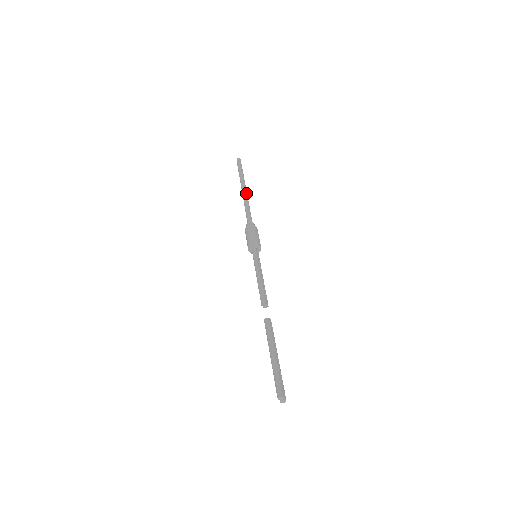
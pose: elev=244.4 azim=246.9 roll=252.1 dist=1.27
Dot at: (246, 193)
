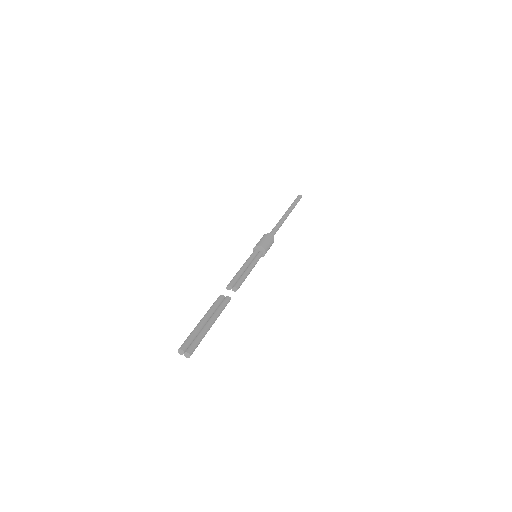
Dot at: (284, 216)
